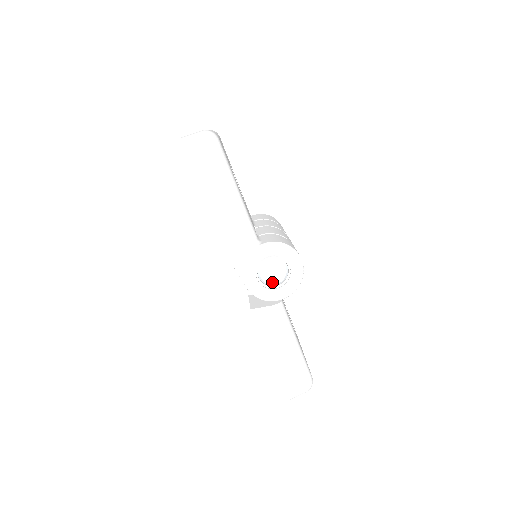
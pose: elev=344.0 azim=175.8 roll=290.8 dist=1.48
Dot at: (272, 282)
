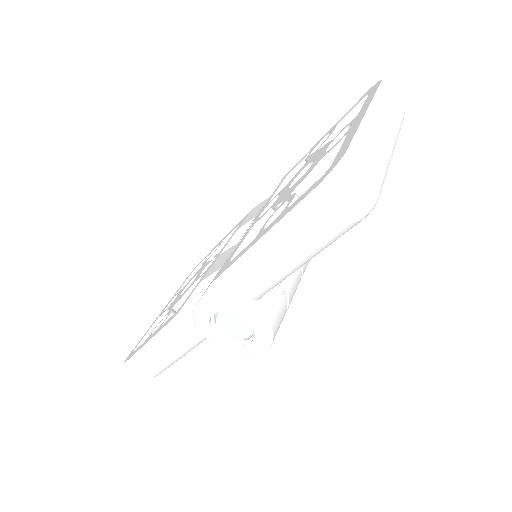
Dot at: (221, 328)
